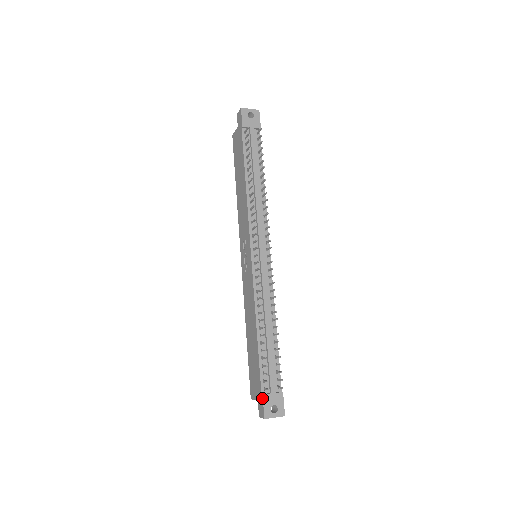
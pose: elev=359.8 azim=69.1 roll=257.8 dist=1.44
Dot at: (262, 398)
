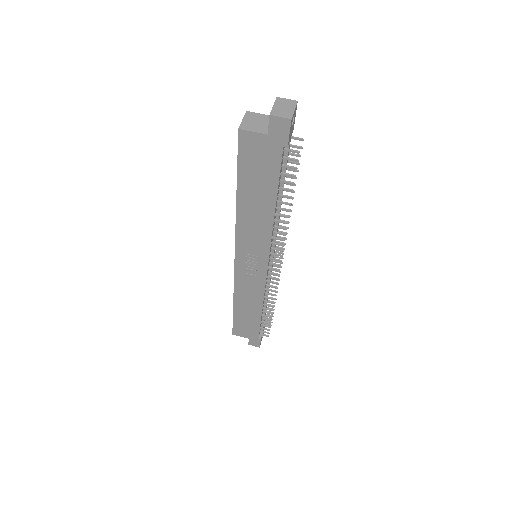
Dot at: (260, 340)
